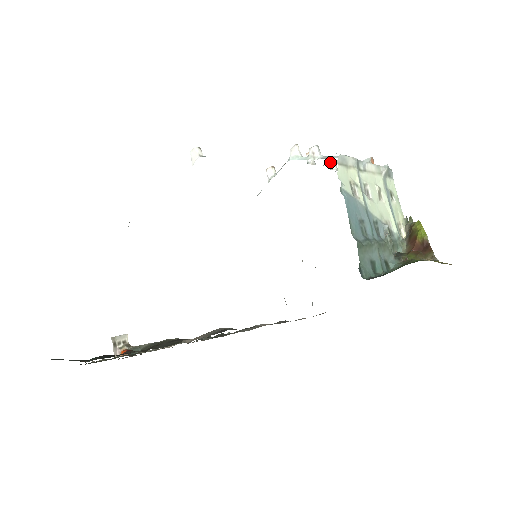
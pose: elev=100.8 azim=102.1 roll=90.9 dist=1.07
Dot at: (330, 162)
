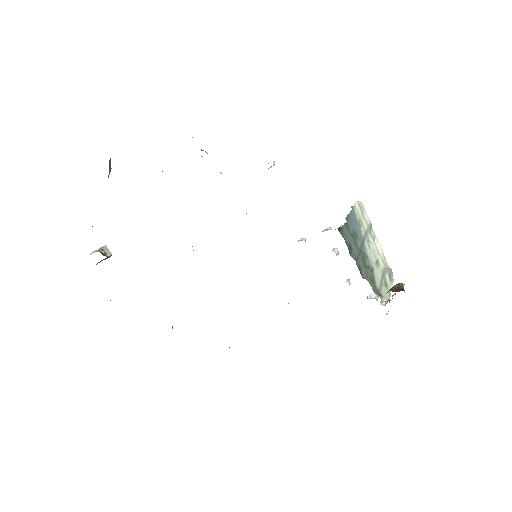
Dot at: (346, 280)
